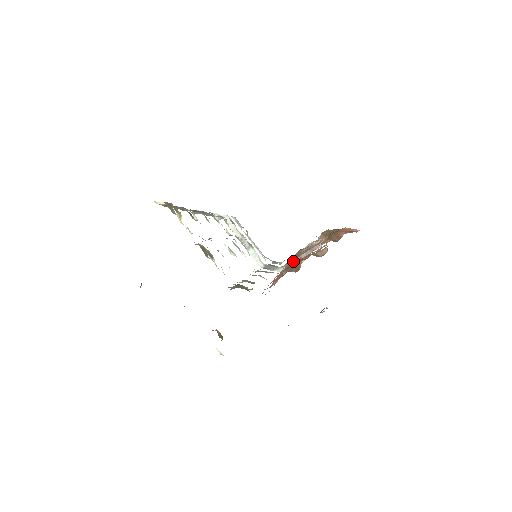
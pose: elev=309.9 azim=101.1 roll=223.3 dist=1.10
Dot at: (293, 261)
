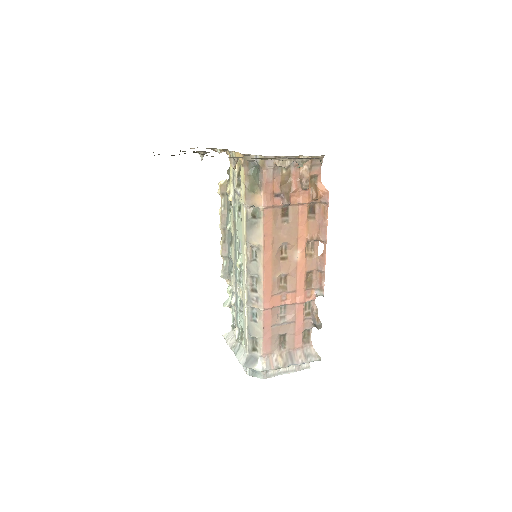
Dot at: (273, 358)
